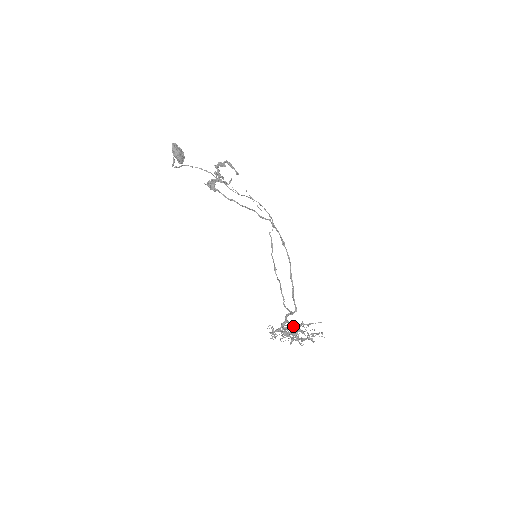
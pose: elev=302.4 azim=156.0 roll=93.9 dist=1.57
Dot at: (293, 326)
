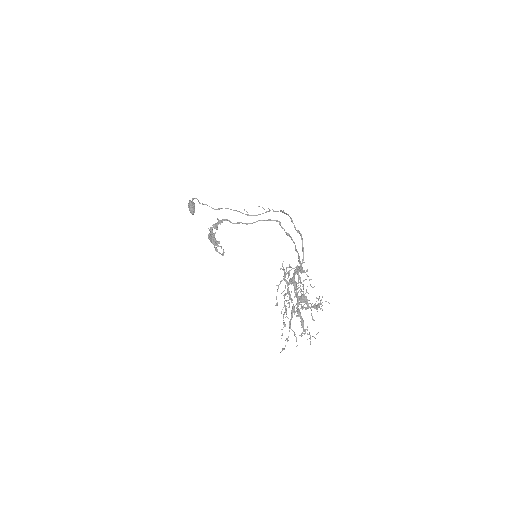
Dot at: occluded
